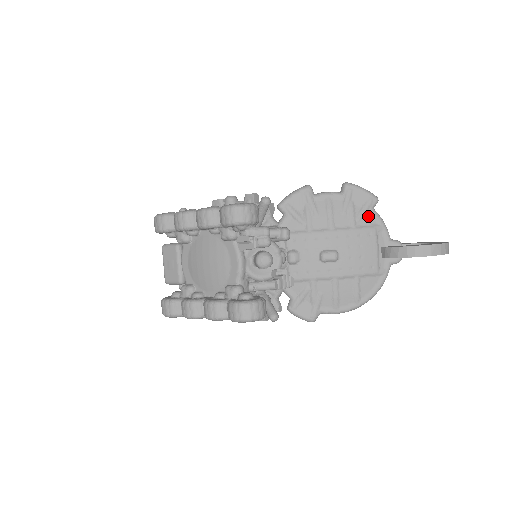
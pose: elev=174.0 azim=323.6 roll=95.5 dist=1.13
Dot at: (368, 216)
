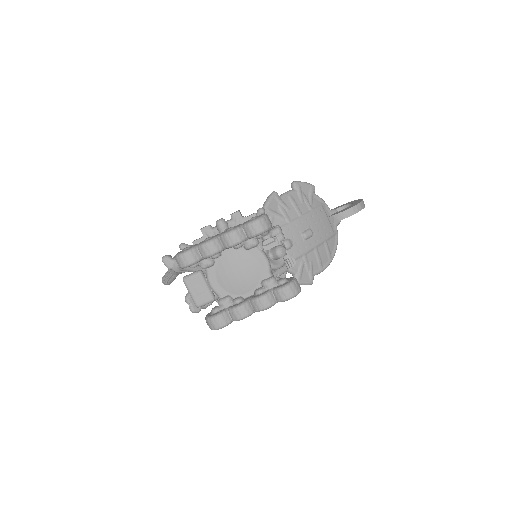
Dot at: (315, 199)
